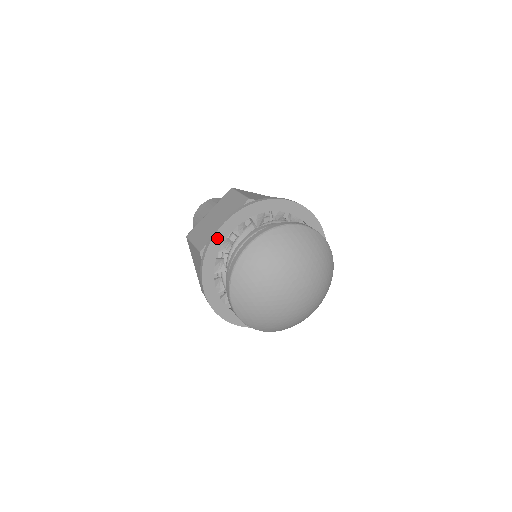
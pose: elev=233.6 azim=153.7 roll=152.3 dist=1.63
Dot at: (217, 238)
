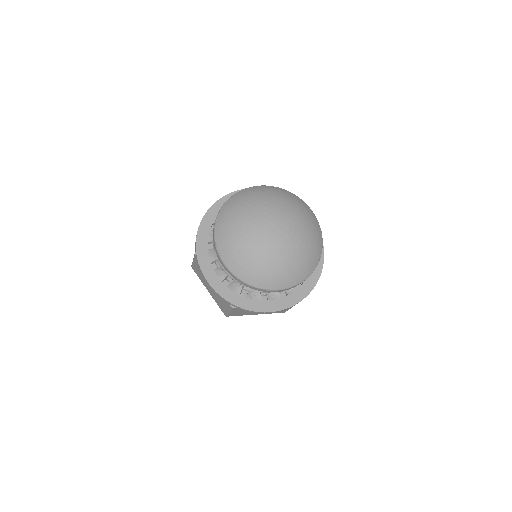
Dot at: (202, 231)
